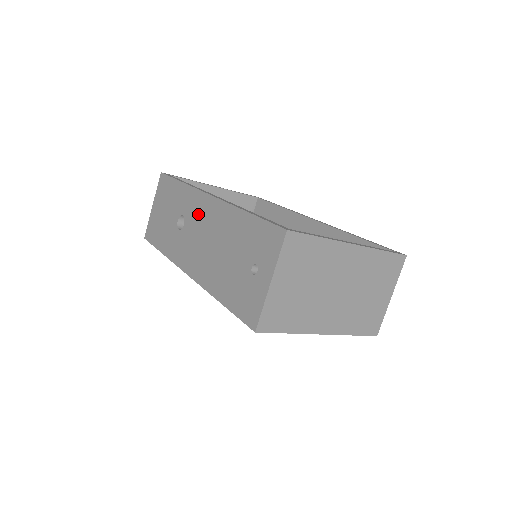
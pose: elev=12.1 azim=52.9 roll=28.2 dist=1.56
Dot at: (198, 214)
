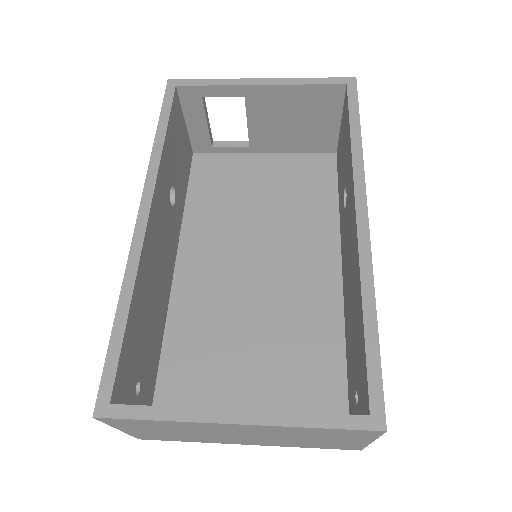
Dot at: occluded
